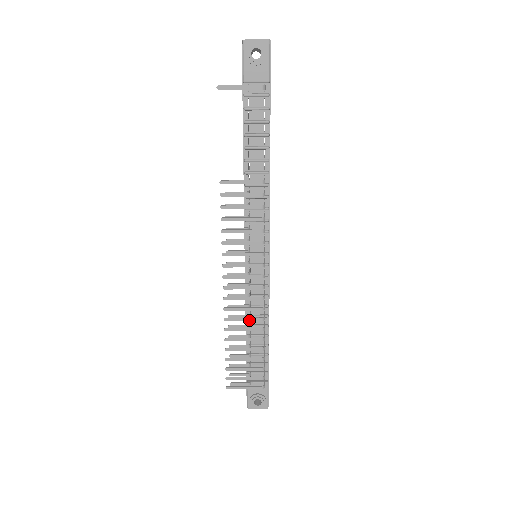
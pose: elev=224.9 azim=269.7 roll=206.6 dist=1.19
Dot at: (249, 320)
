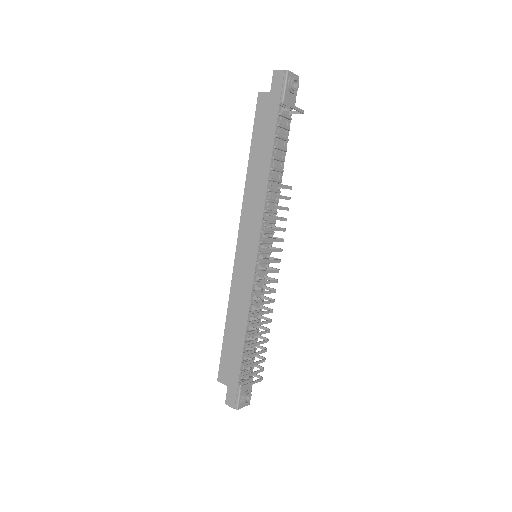
Dot at: (266, 313)
